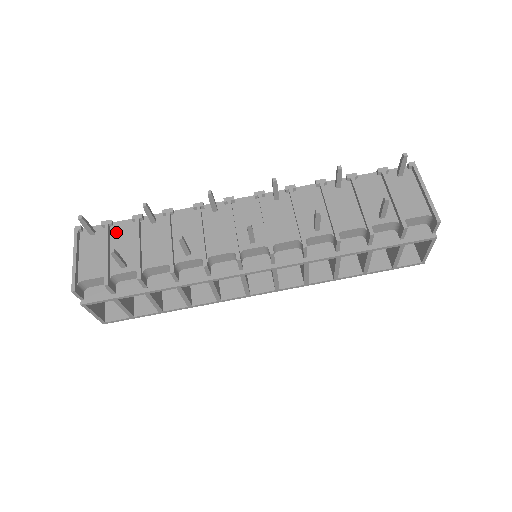
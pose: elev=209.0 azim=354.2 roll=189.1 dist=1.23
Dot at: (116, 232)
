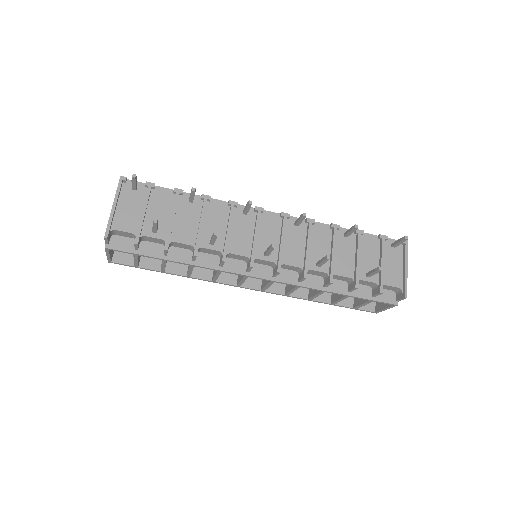
Dot at: (156, 196)
